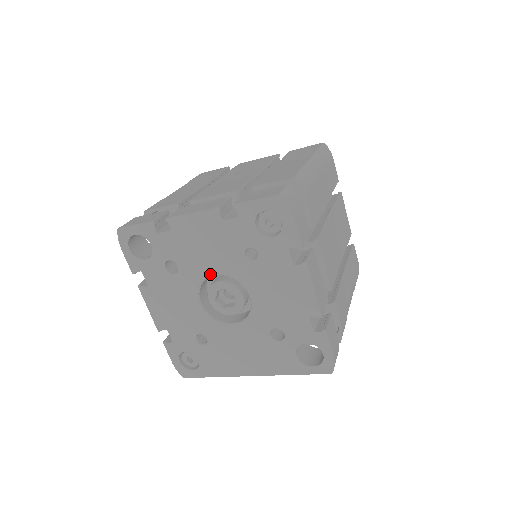
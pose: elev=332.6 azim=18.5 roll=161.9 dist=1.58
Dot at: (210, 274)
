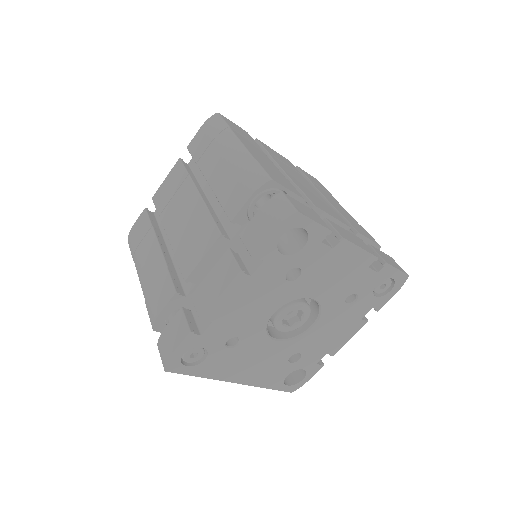
Dot at: (312, 297)
